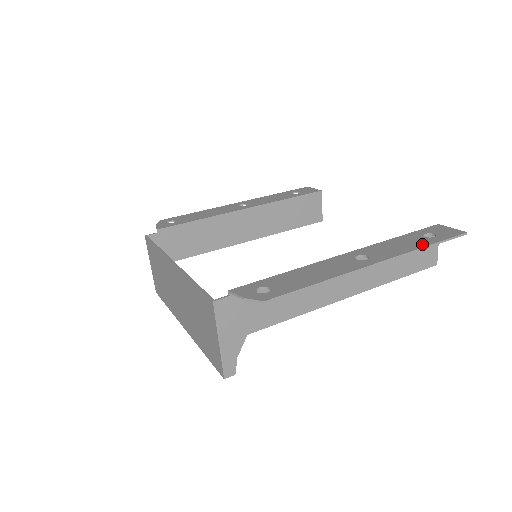
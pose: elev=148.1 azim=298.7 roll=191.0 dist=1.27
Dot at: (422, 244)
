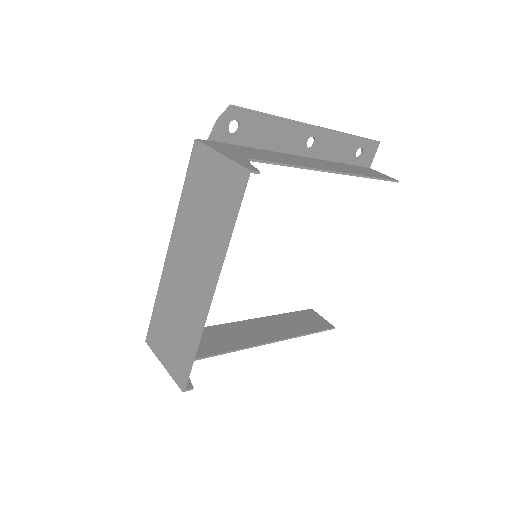
Dot at: (349, 139)
